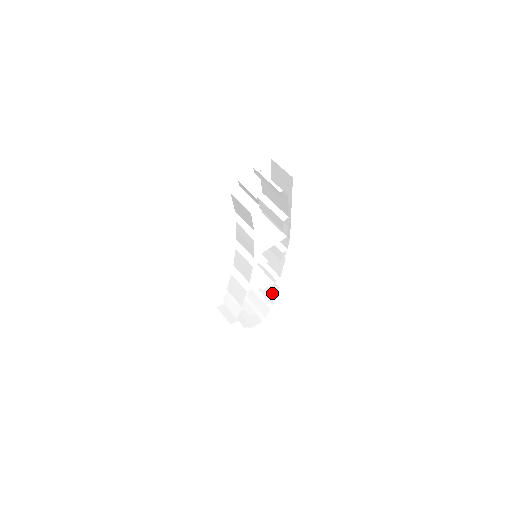
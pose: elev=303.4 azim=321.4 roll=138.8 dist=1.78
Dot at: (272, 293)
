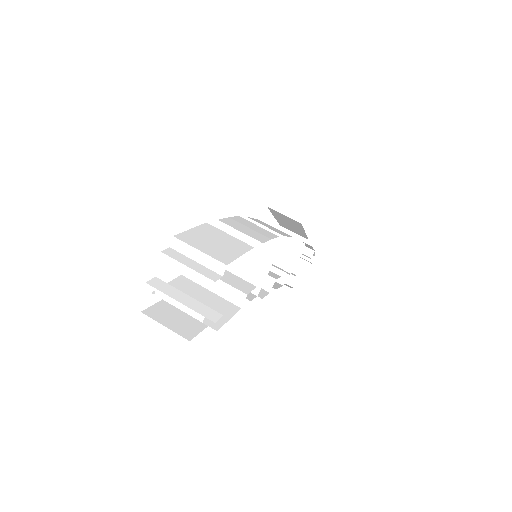
Dot at: (306, 245)
